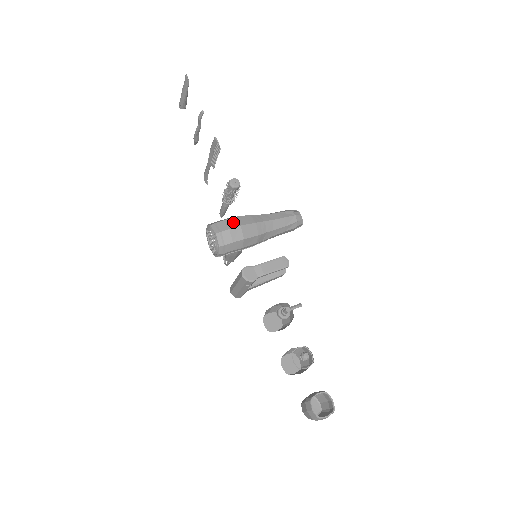
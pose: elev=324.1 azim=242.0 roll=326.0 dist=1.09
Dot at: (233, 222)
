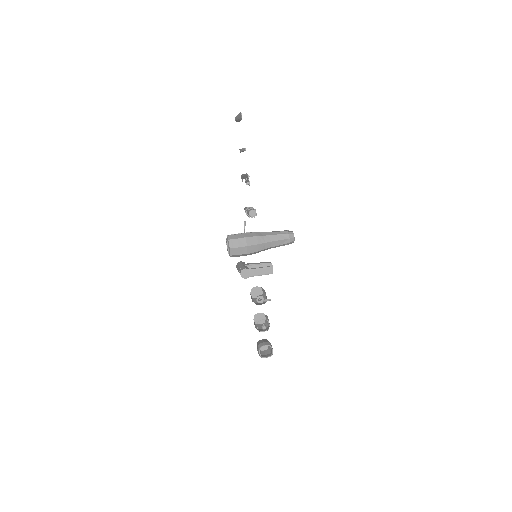
Dot at: (243, 242)
